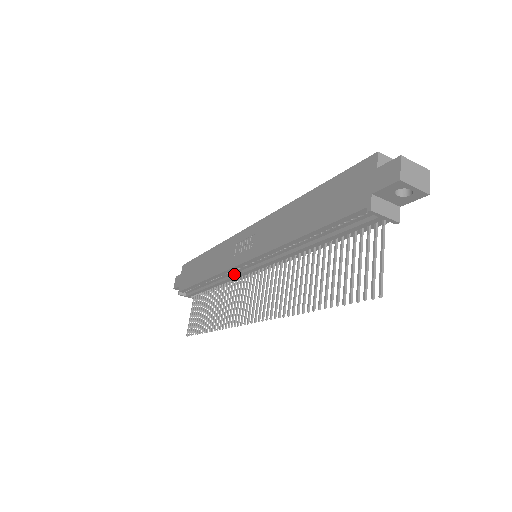
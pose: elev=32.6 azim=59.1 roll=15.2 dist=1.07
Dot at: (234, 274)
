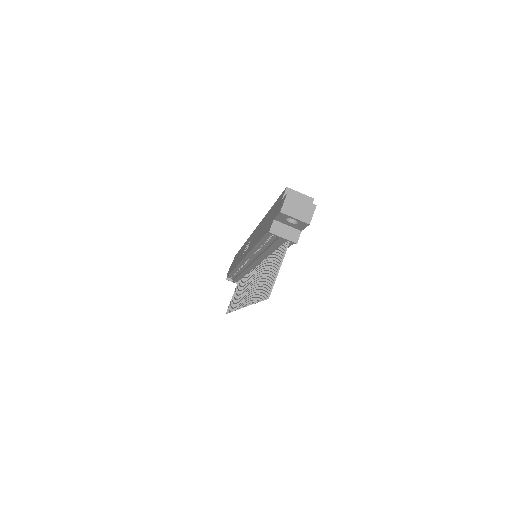
Dot at: (245, 268)
